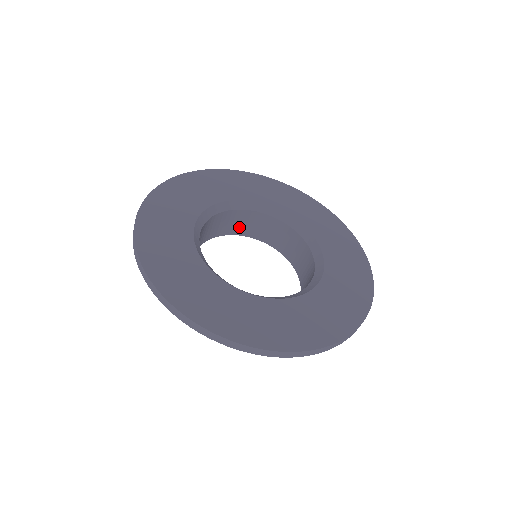
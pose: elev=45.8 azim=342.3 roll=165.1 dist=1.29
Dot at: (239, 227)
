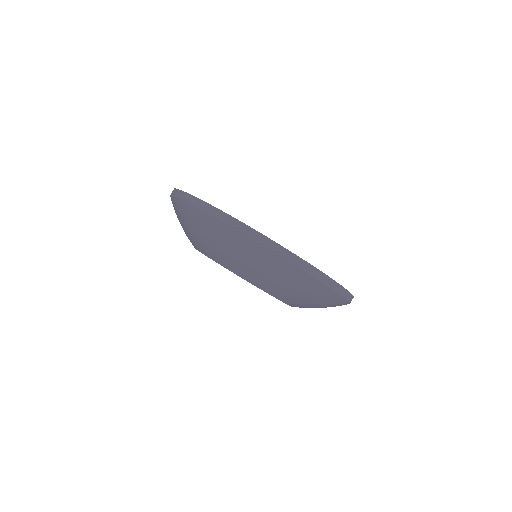
Dot at: occluded
